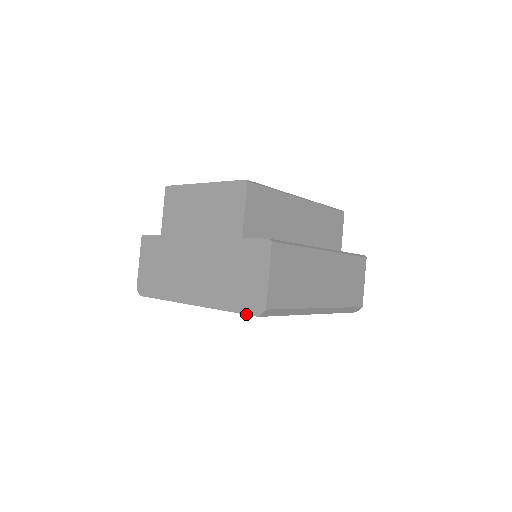
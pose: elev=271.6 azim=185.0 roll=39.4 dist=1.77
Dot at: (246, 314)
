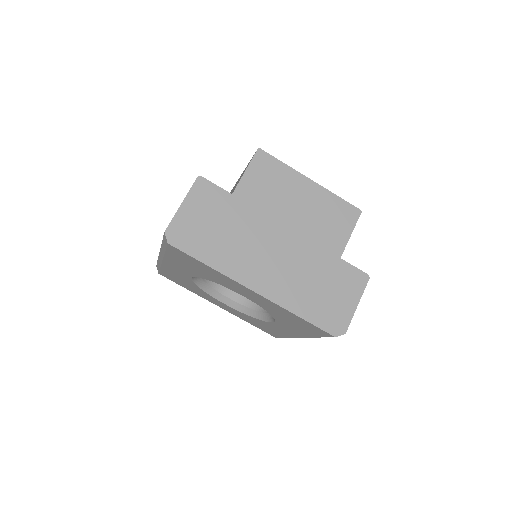
Dot at: (323, 329)
